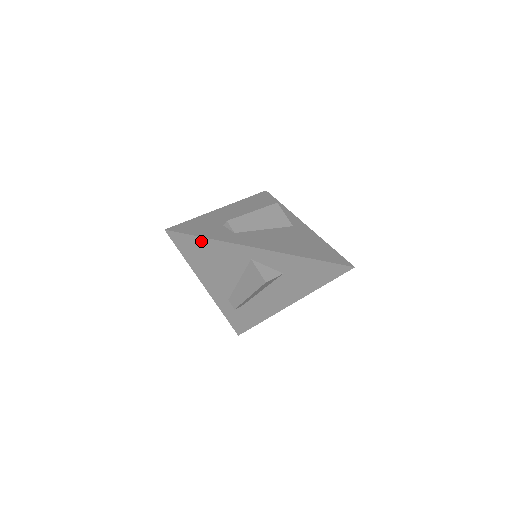
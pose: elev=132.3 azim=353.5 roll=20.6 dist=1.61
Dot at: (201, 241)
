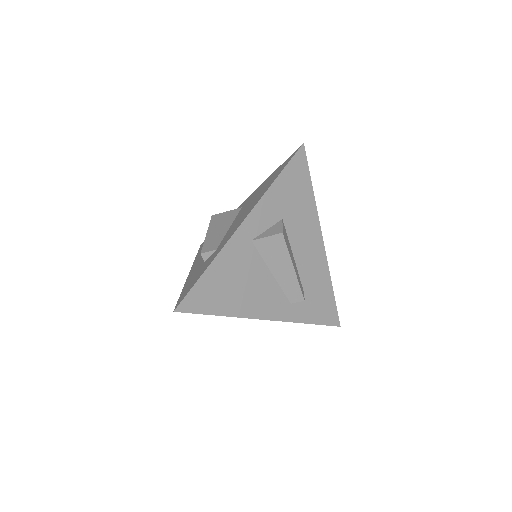
Dot at: (206, 280)
